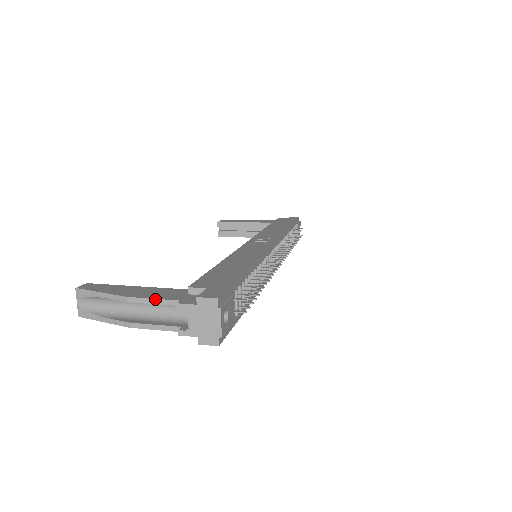
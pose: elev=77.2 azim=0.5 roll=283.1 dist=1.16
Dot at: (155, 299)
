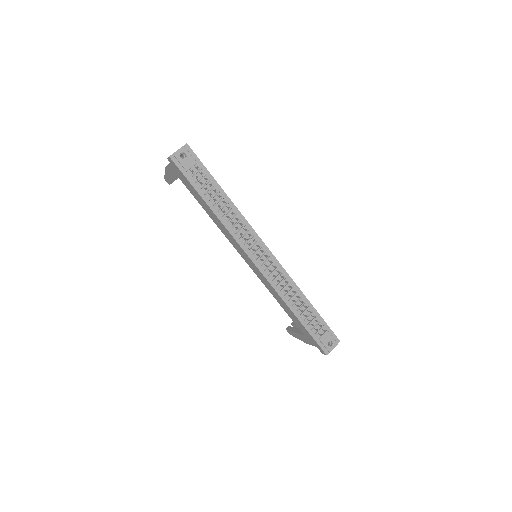
Dot at: occluded
